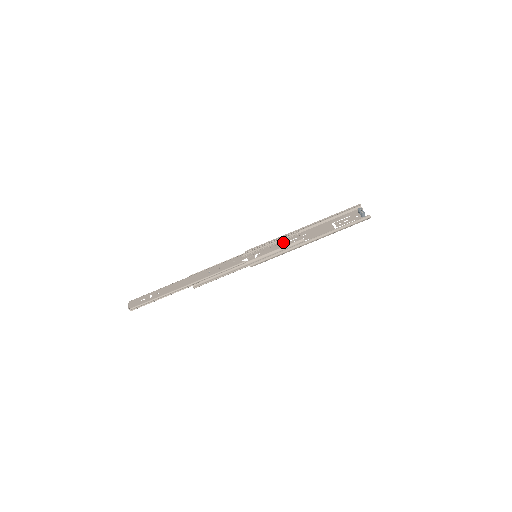
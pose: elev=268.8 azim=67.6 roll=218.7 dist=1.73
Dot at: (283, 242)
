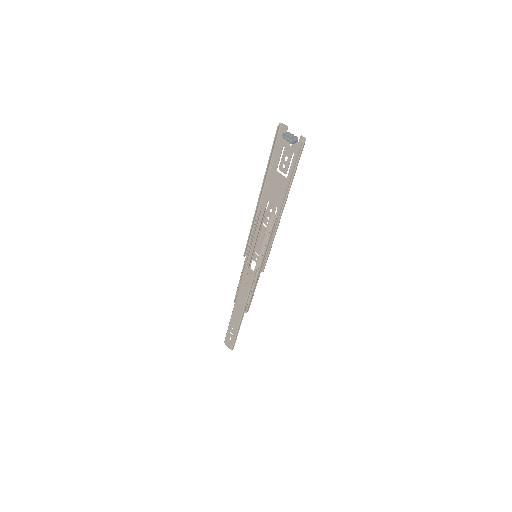
Dot at: (260, 228)
